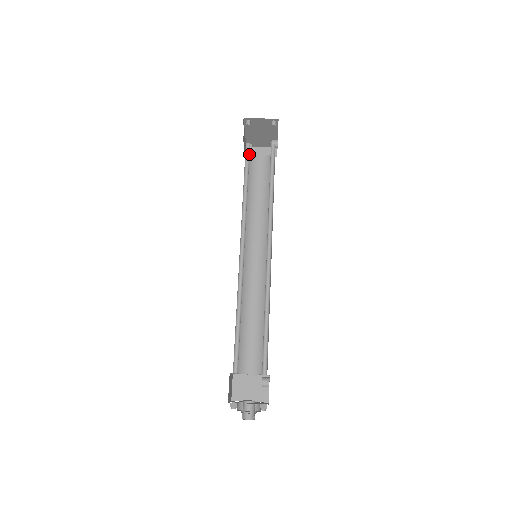
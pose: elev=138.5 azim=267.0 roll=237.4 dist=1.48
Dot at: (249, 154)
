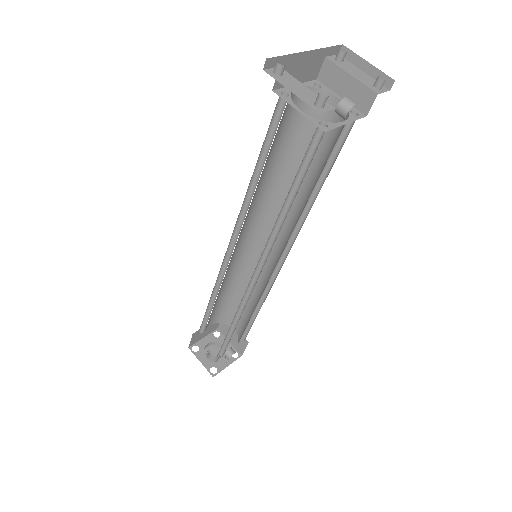
Dot at: (279, 120)
